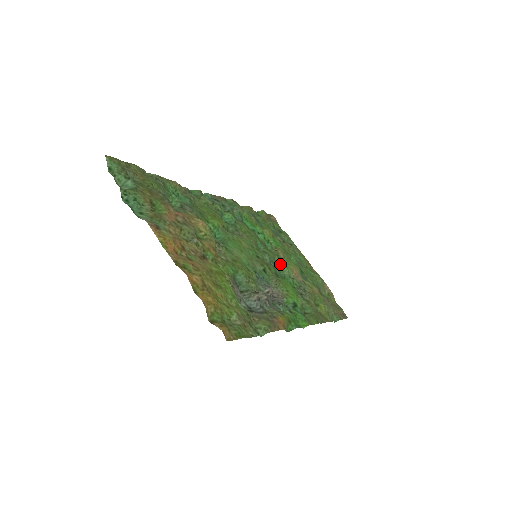
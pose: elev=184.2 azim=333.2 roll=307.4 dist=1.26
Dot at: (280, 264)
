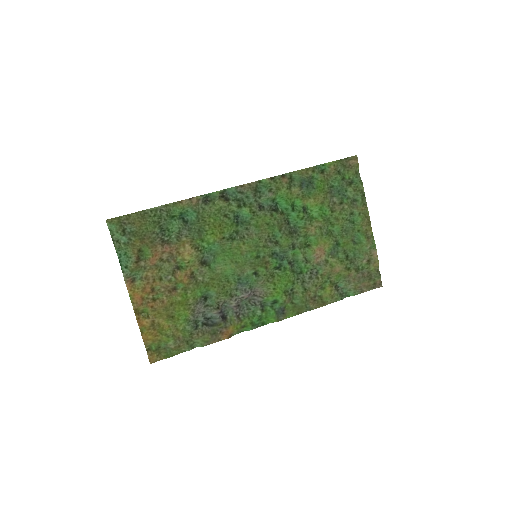
Dot at: (304, 243)
